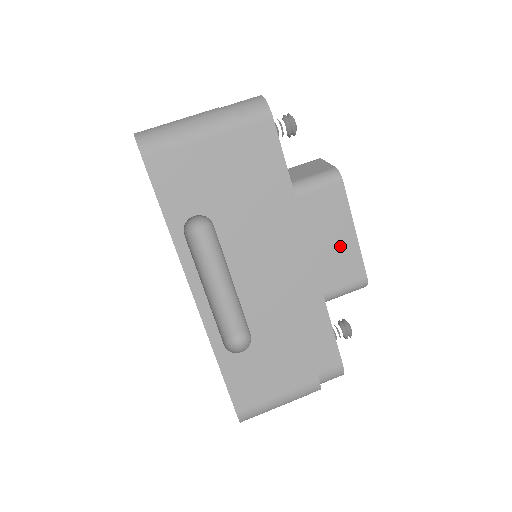
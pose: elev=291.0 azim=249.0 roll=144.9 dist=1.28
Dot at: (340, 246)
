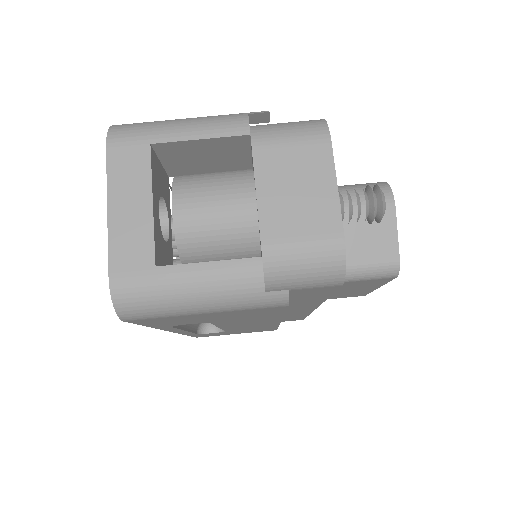
Dot at: (353, 292)
